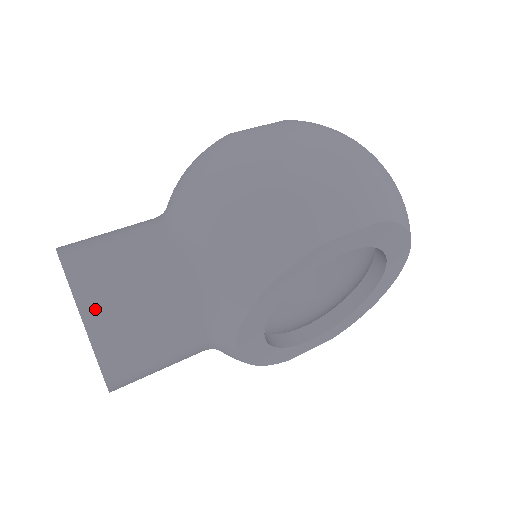
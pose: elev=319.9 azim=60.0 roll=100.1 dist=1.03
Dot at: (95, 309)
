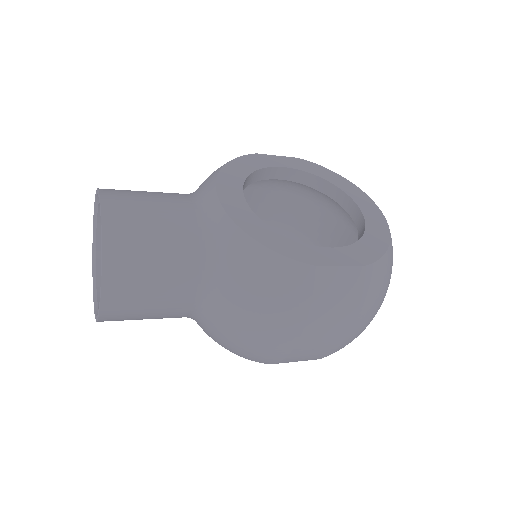
Dot at: occluded
